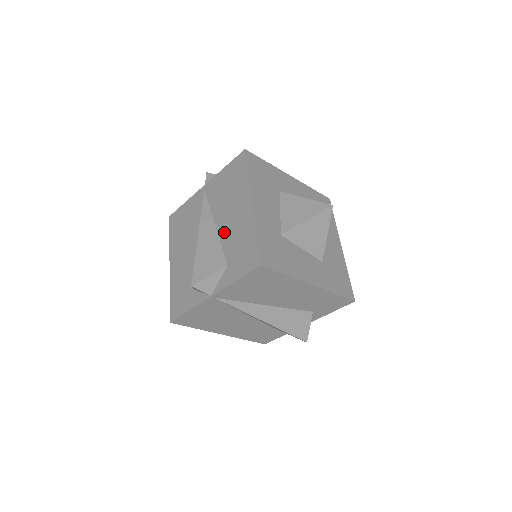
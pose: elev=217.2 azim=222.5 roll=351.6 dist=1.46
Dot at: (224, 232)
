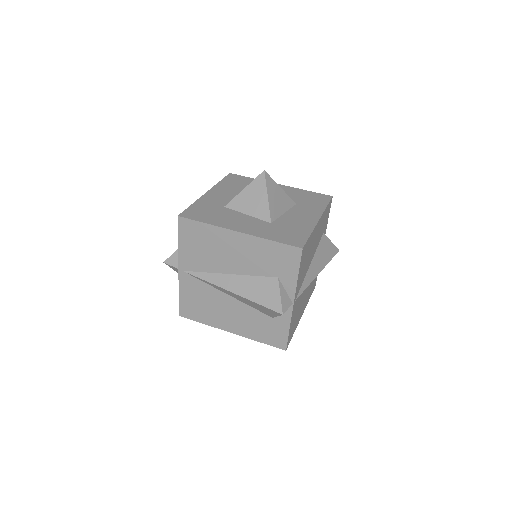
Dot at: occluded
